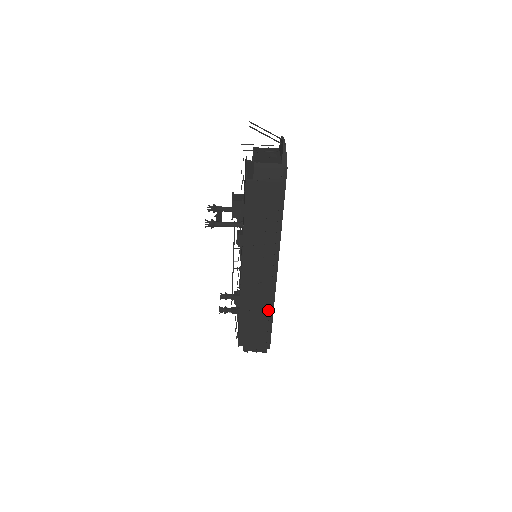
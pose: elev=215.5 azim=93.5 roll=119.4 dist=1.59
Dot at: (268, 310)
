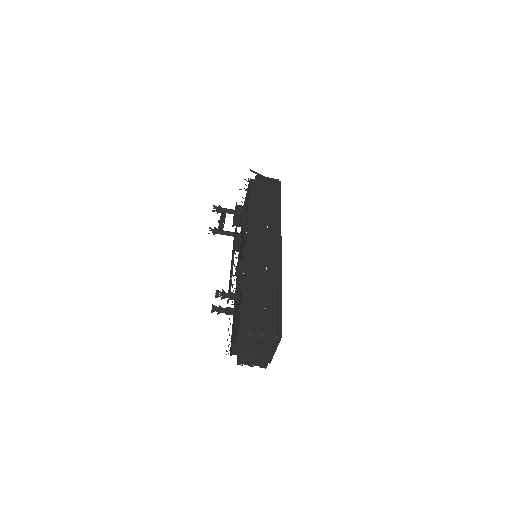
Dot at: (276, 280)
